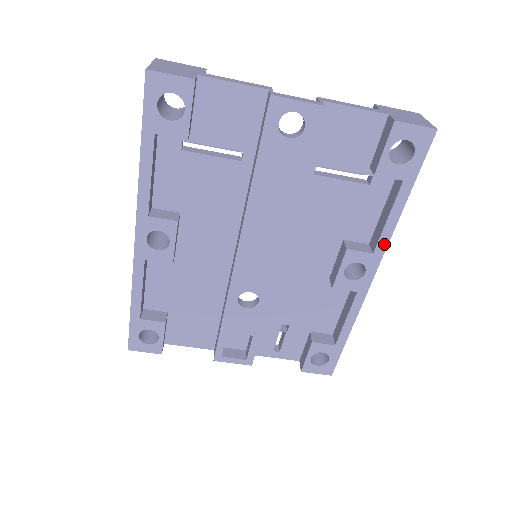
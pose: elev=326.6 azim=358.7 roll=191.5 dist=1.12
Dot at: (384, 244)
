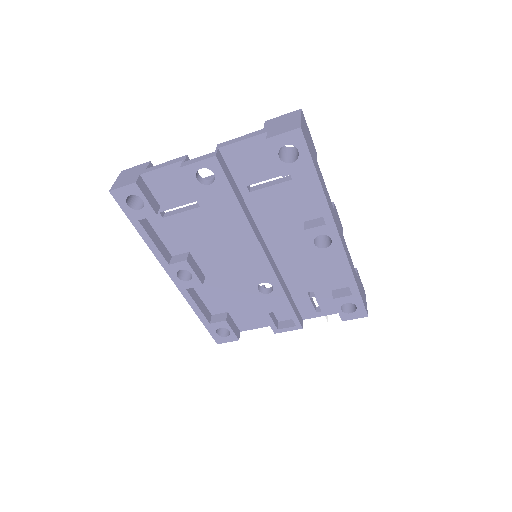
Dot at: (329, 215)
